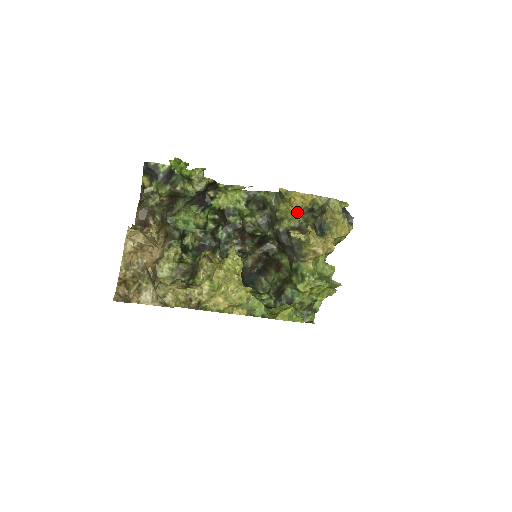
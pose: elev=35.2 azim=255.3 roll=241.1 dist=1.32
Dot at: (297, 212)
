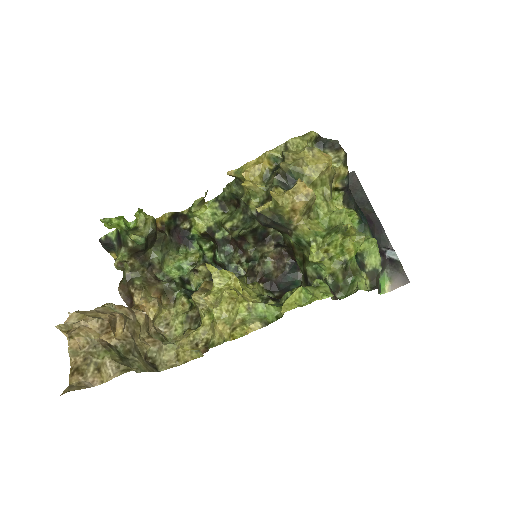
Dot at: (262, 182)
